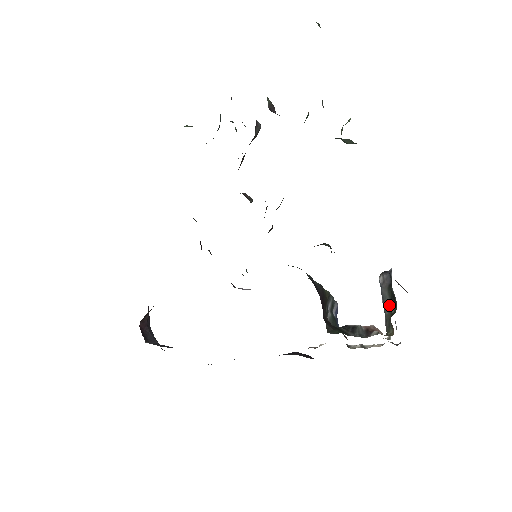
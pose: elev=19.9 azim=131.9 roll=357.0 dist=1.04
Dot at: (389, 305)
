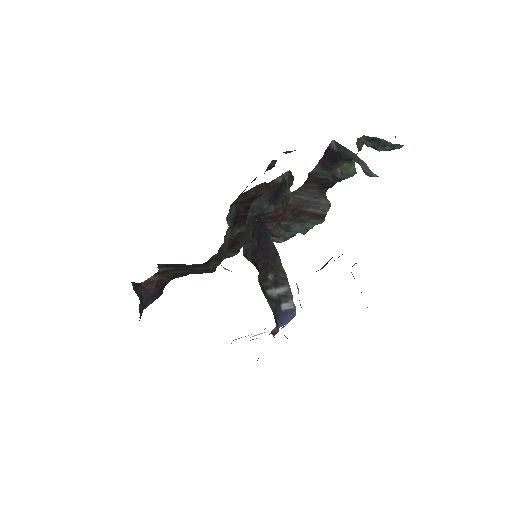
Dot at: (322, 268)
